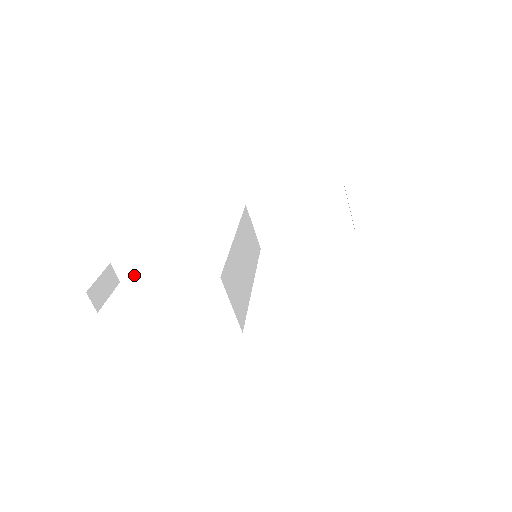
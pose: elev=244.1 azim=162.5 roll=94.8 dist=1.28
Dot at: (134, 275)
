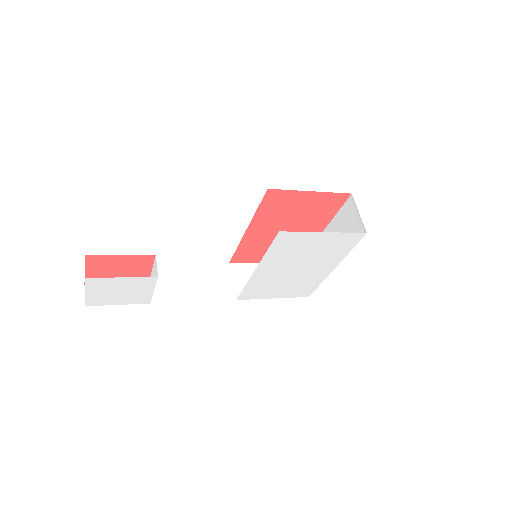
Dot at: occluded
